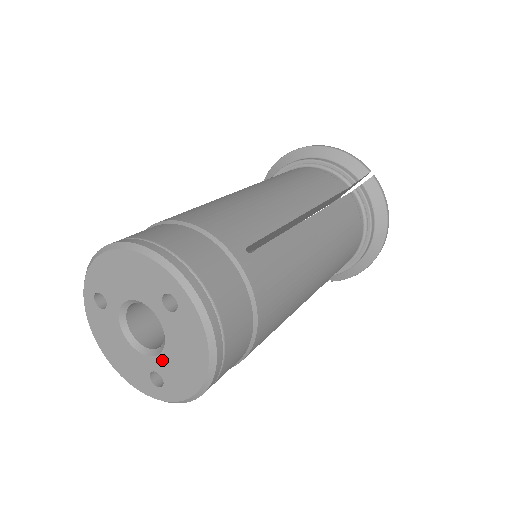
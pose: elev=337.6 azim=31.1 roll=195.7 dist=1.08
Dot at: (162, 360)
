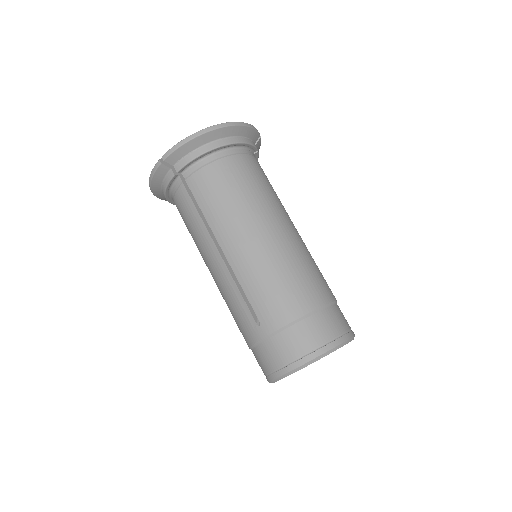
Dot at: occluded
